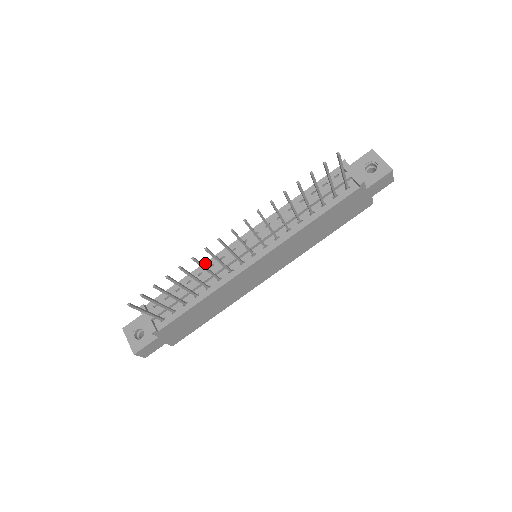
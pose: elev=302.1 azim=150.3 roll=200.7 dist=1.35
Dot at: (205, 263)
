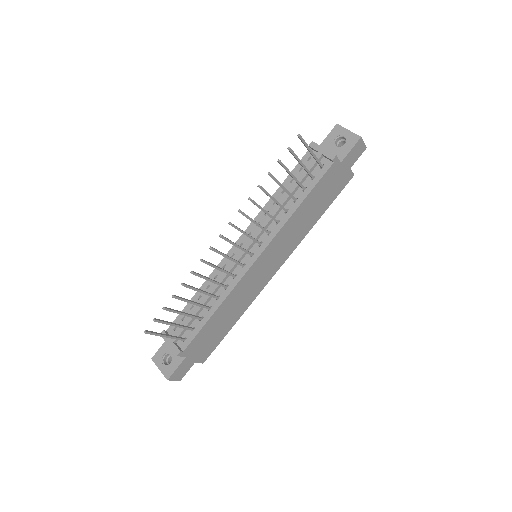
Dot at: (210, 276)
